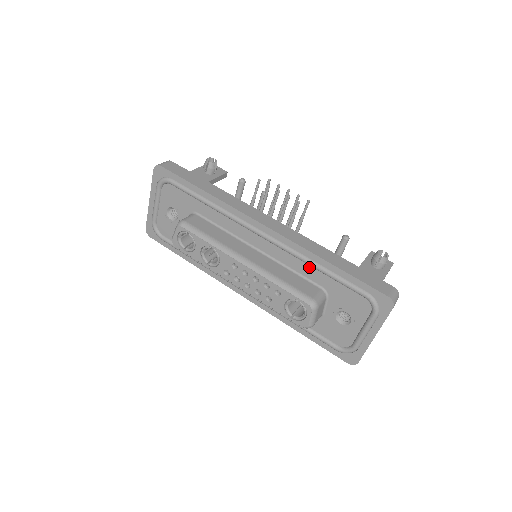
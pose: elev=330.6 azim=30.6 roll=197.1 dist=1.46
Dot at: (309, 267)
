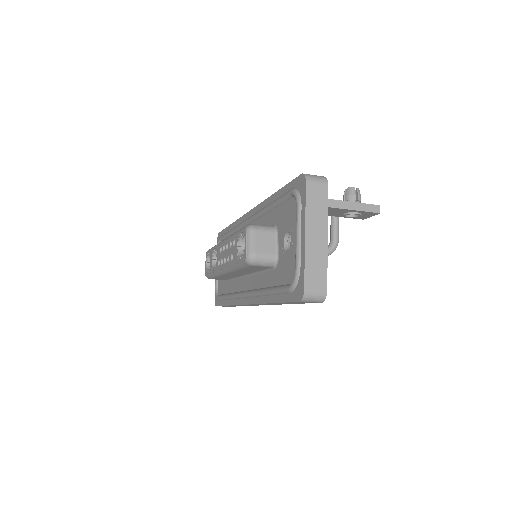
Dot at: (267, 215)
